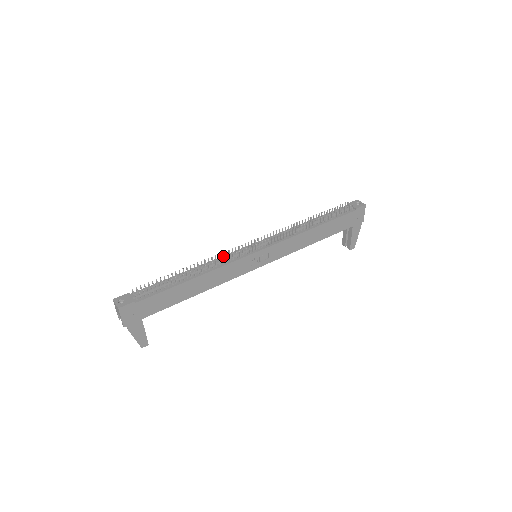
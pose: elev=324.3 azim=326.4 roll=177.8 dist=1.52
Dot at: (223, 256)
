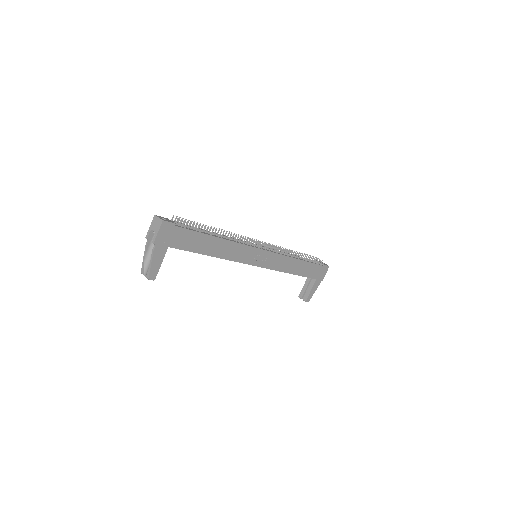
Dot at: occluded
